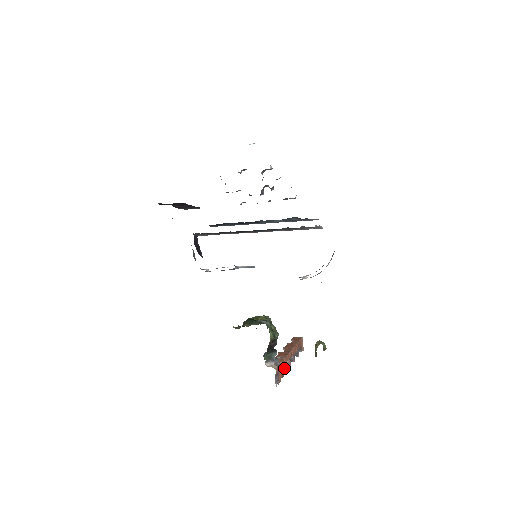
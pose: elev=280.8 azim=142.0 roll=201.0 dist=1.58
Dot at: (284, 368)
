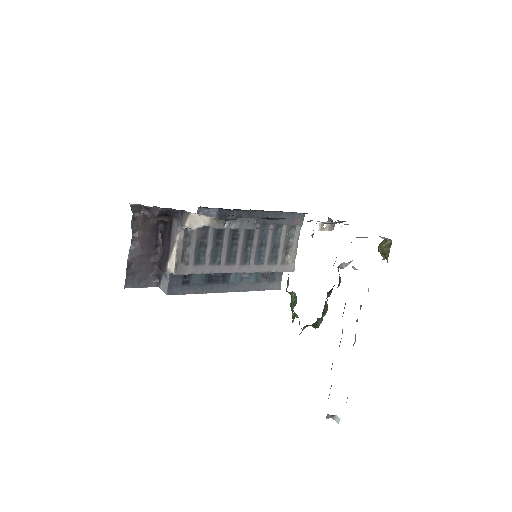
Dot at: occluded
